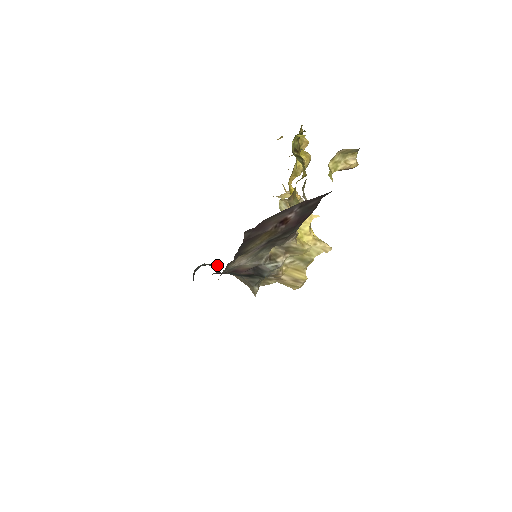
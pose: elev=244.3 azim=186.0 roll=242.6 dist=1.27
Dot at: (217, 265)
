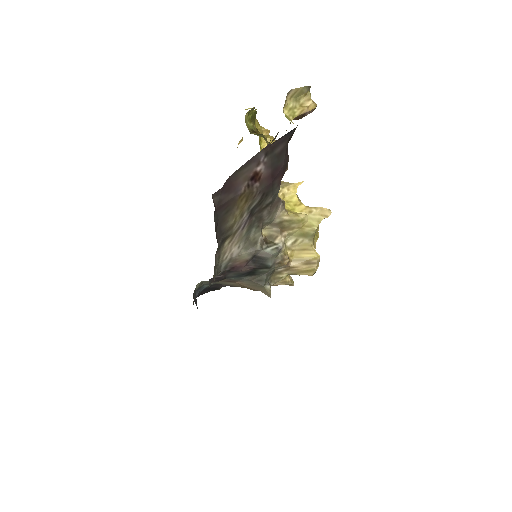
Dot at: (220, 284)
